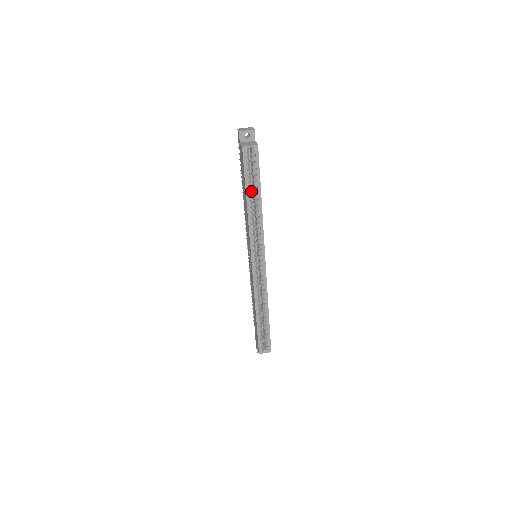
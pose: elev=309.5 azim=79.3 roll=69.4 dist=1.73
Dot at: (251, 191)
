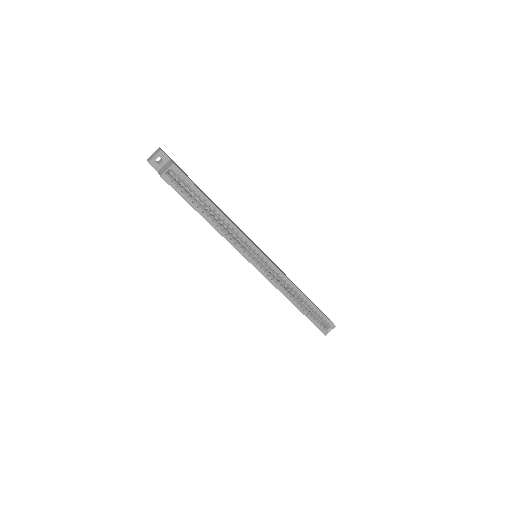
Dot at: (202, 208)
